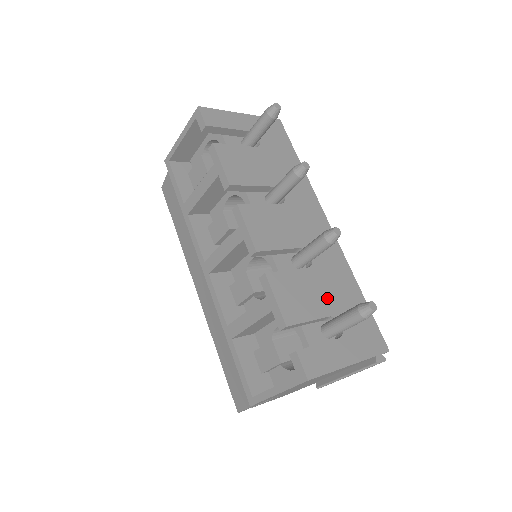
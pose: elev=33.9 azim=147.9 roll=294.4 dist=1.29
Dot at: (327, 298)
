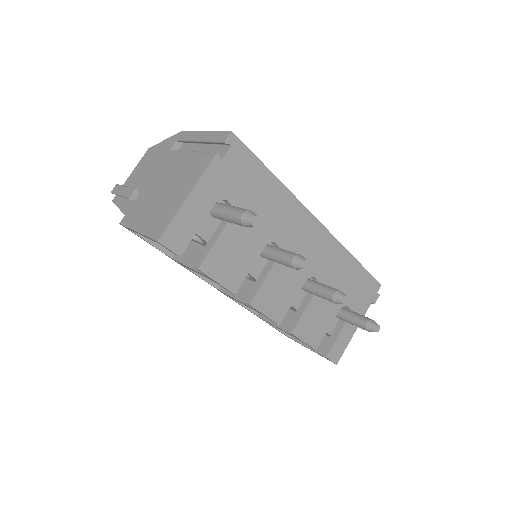
Dot at: occluded
